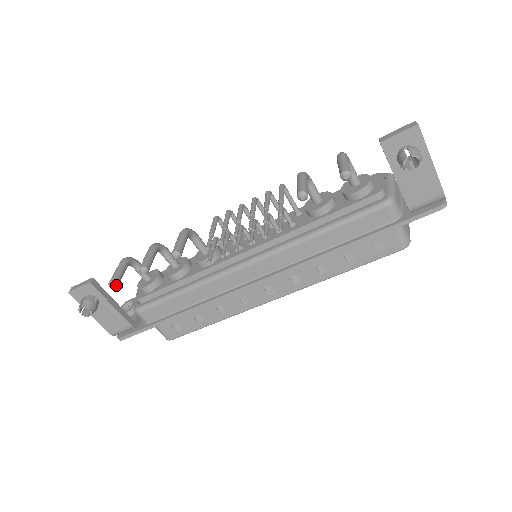
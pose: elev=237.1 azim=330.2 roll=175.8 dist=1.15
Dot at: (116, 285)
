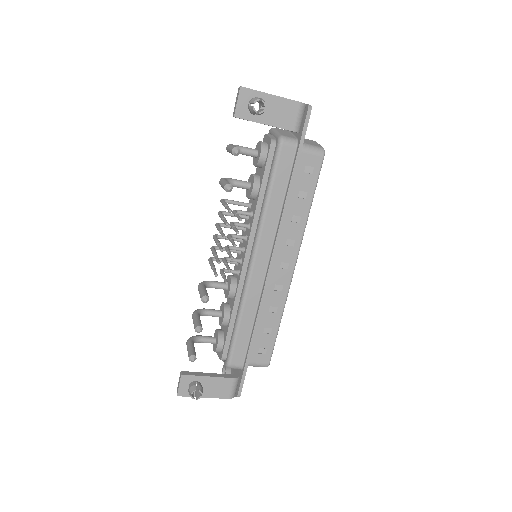
Dot at: (194, 356)
